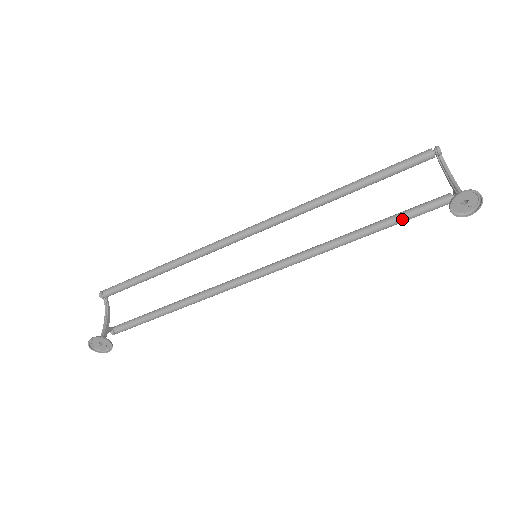
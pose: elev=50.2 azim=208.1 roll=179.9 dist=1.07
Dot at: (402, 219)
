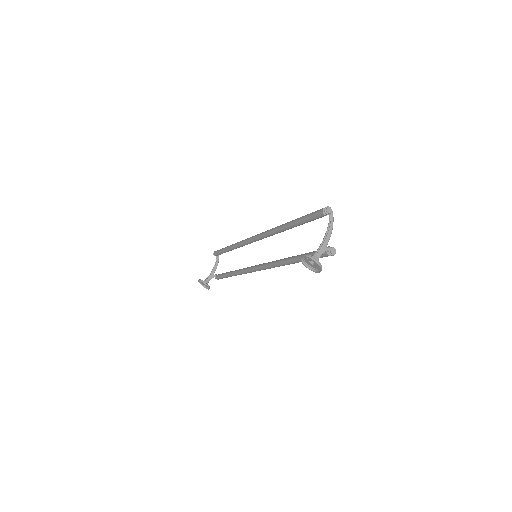
Dot at: occluded
